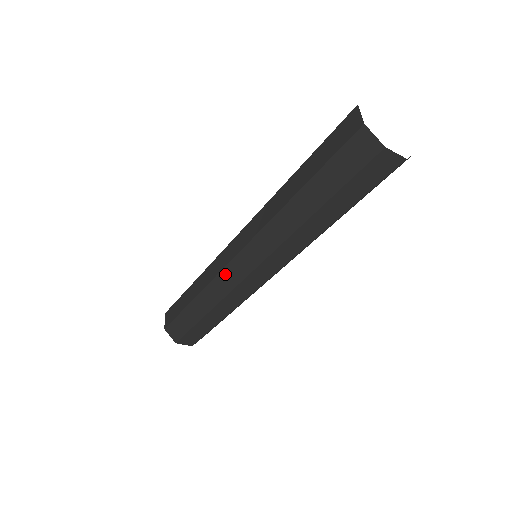
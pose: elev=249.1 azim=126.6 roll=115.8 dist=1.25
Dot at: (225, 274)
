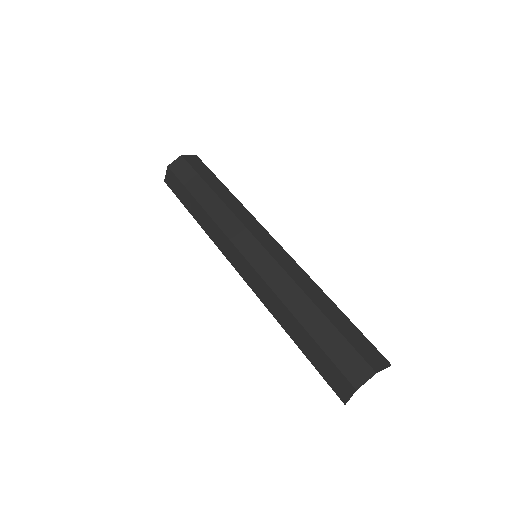
Dot at: (227, 242)
